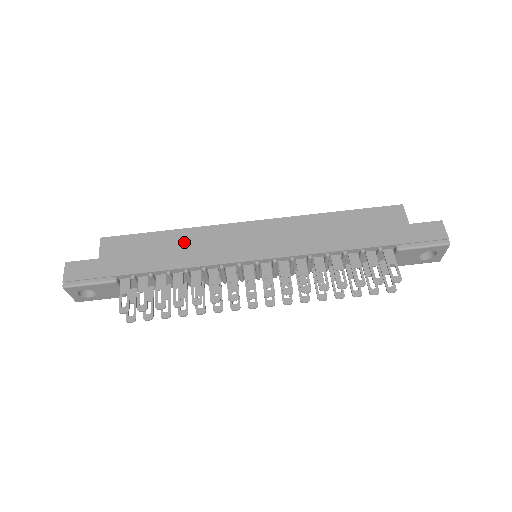
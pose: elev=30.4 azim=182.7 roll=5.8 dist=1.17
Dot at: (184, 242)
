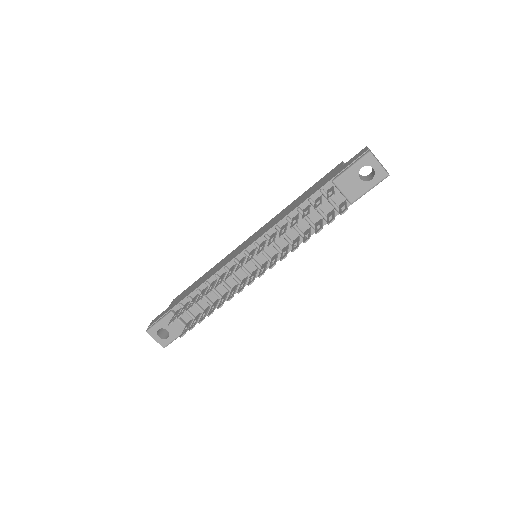
Dot at: (210, 272)
